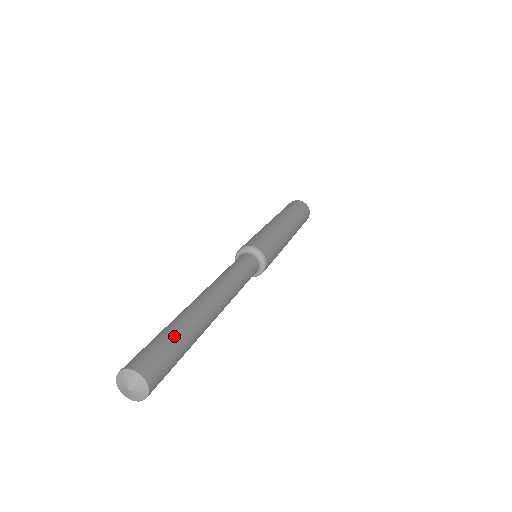
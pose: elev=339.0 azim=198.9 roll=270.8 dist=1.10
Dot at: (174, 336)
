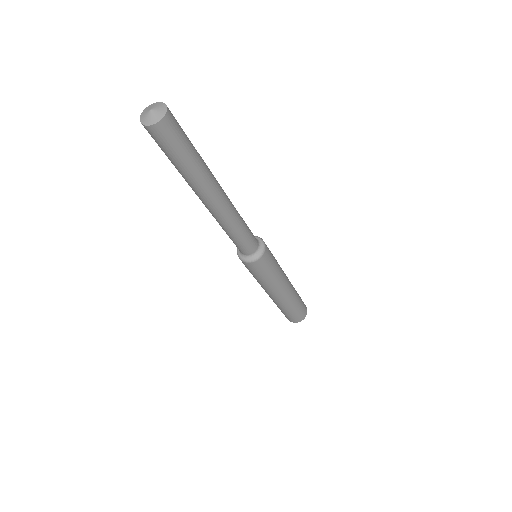
Dot at: (191, 143)
